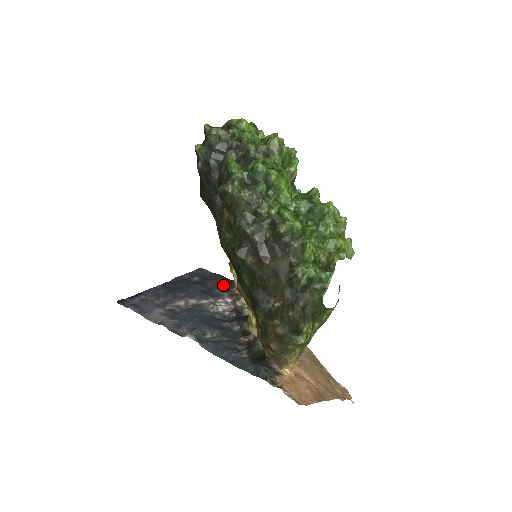
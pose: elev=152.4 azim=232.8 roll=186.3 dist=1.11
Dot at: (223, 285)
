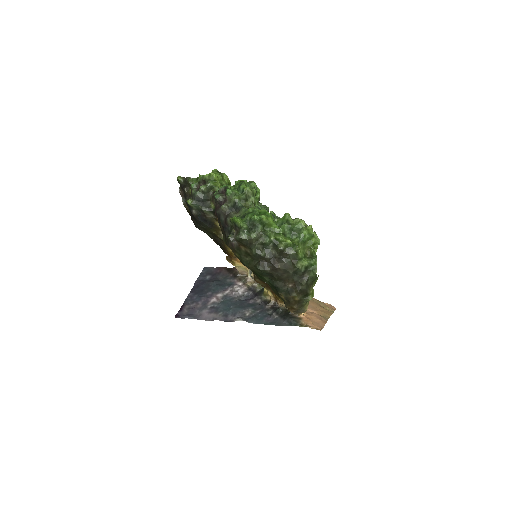
Dot at: (229, 274)
